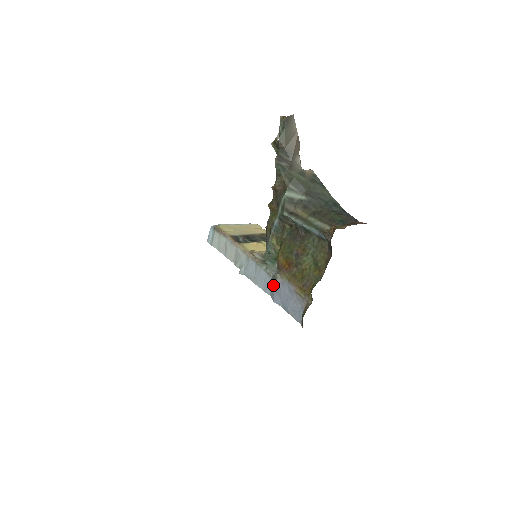
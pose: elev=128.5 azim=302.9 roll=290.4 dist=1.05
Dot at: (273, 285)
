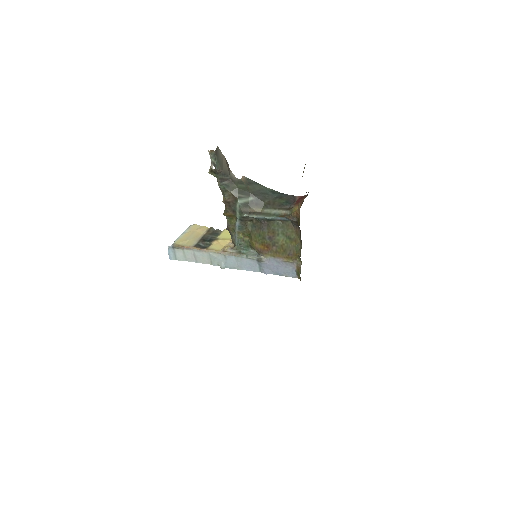
Dot at: (260, 264)
